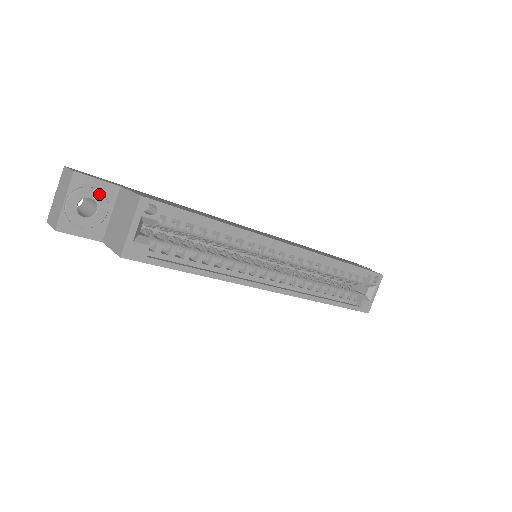
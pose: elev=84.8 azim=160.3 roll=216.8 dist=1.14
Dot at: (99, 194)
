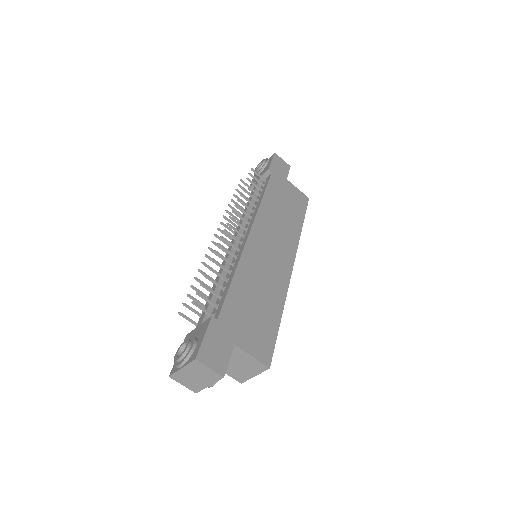
Dot at: occluded
